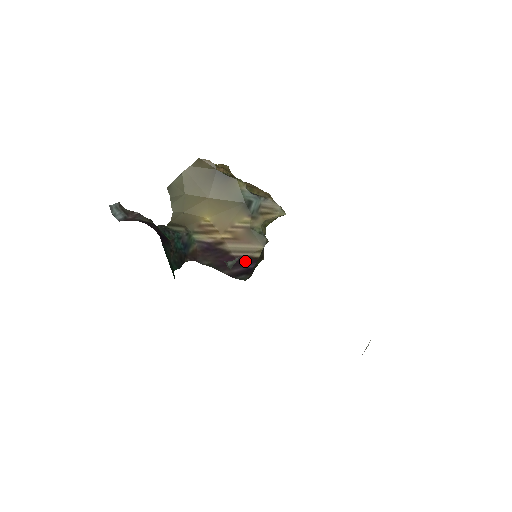
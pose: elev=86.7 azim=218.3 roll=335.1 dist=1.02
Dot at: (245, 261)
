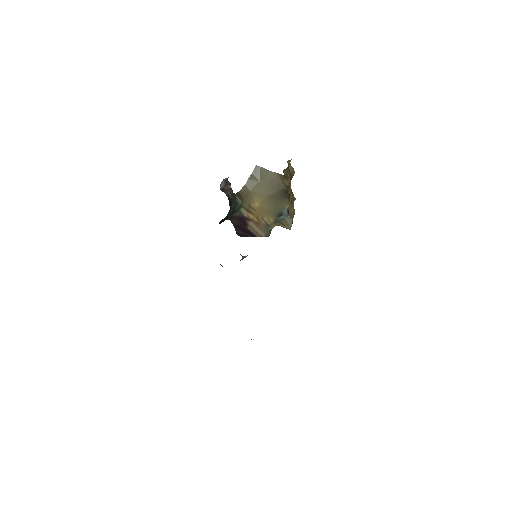
Dot at: (250, 233)
